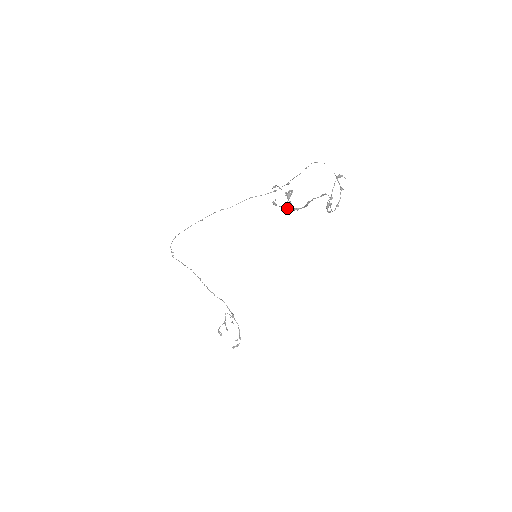
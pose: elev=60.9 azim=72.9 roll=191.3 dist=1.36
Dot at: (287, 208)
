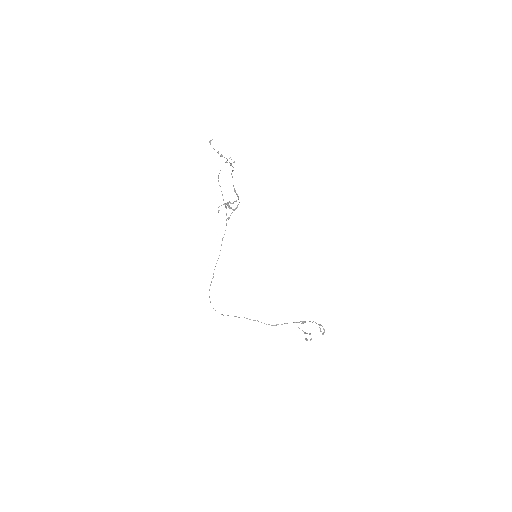
Dot at: occluded
